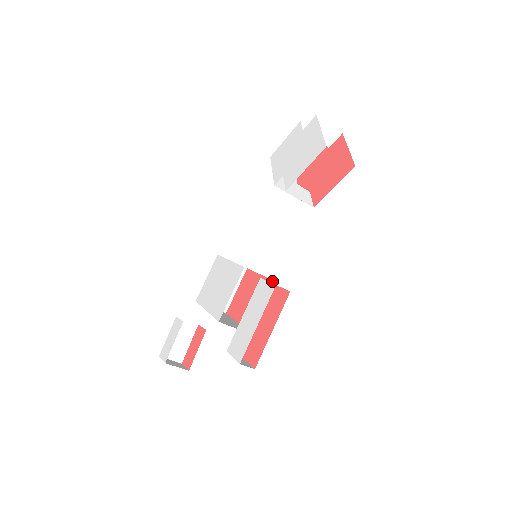
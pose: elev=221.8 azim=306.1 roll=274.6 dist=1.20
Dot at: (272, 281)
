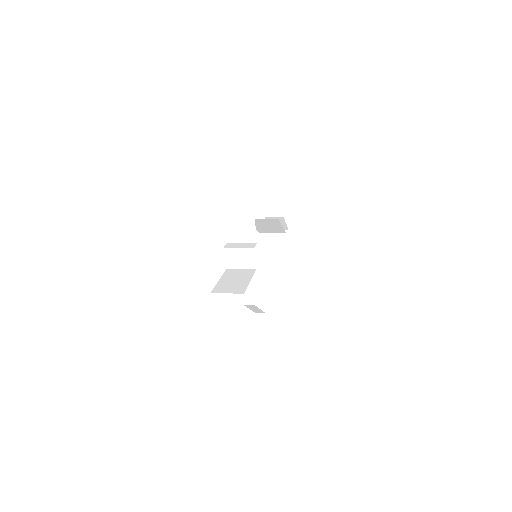
Dot at: occluded
